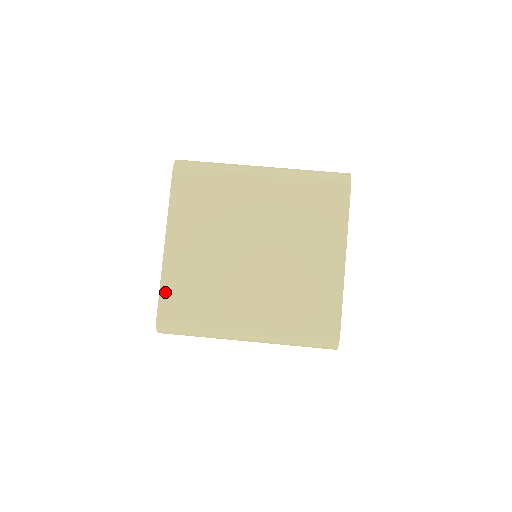
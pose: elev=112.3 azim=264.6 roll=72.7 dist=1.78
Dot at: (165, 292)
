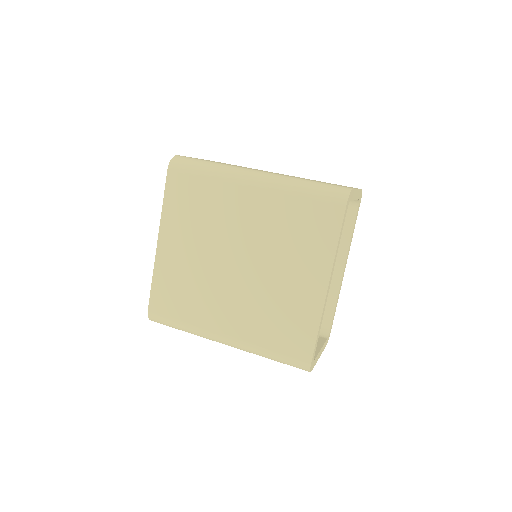
Dot at: (156, 288)
